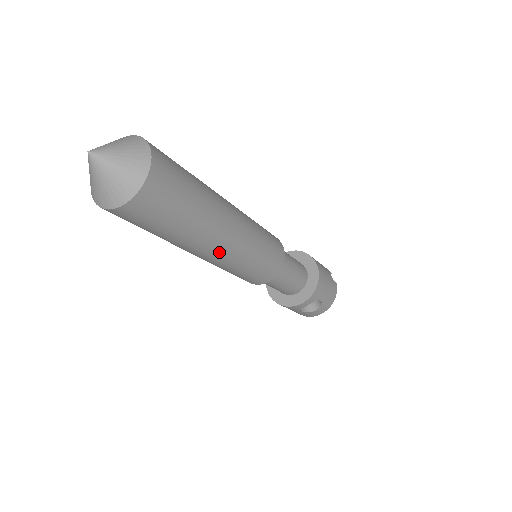
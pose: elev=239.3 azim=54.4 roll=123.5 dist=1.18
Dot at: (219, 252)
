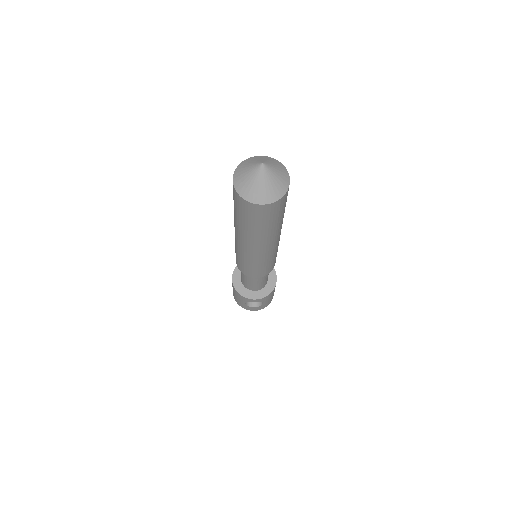
Dot at: (259, 250)
